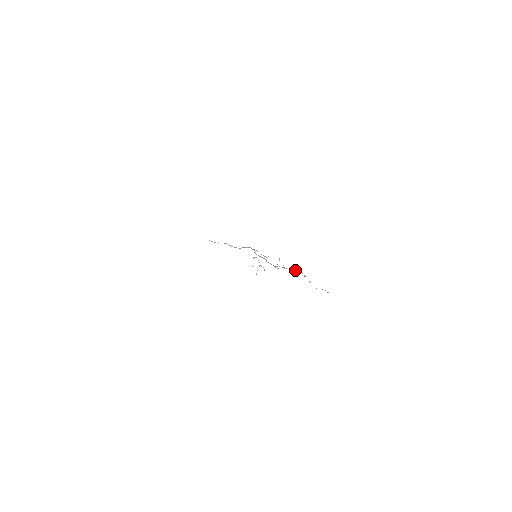
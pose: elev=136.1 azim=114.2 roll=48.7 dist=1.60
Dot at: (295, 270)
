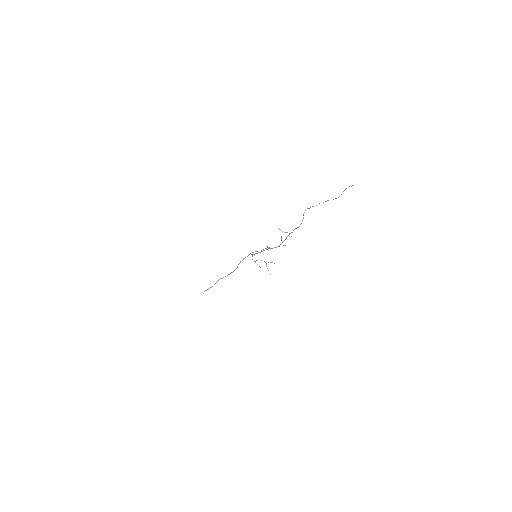
Dot at: occluded
